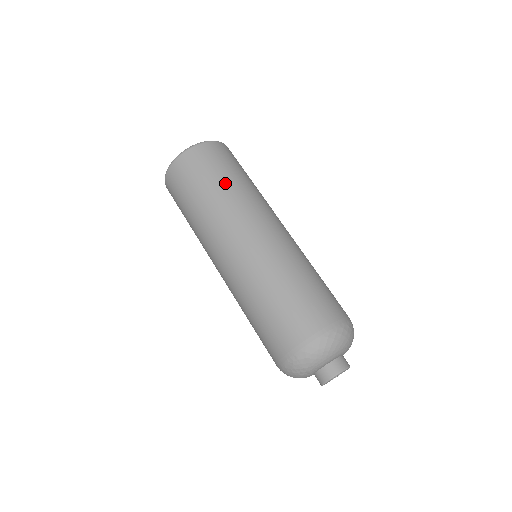
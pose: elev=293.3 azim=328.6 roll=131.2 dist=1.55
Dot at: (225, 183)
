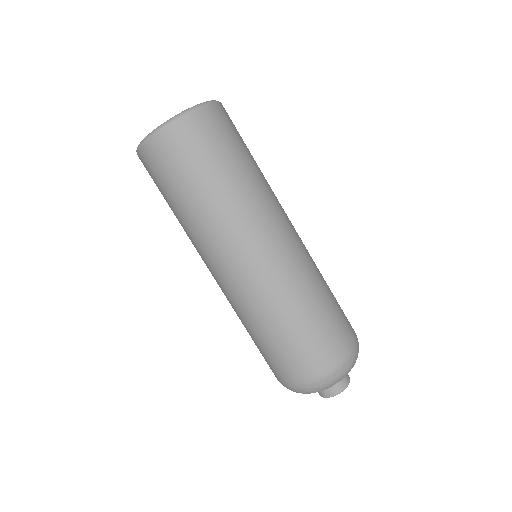
Dot at: (230, 176)
